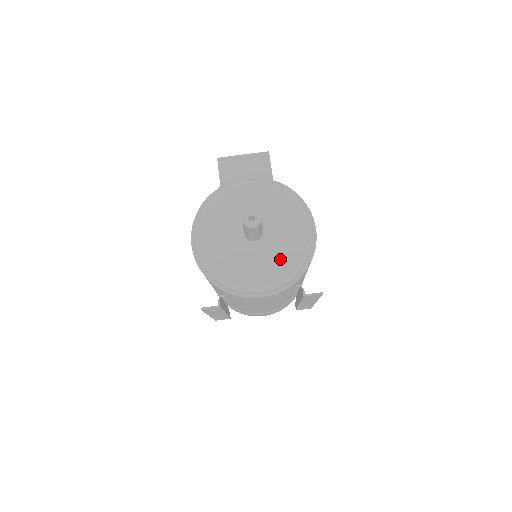
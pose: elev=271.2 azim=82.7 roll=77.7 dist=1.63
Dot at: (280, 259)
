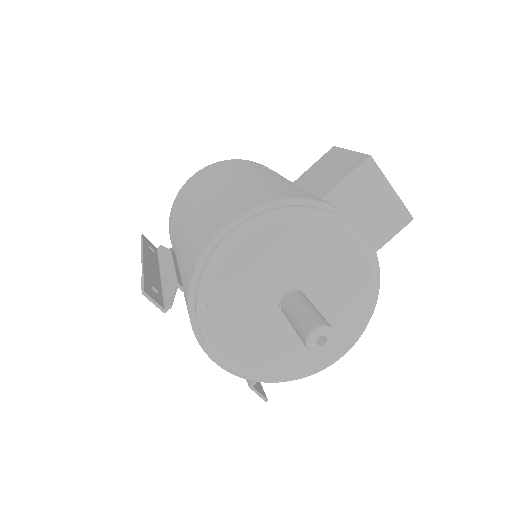
Dot at: (280, 356)
